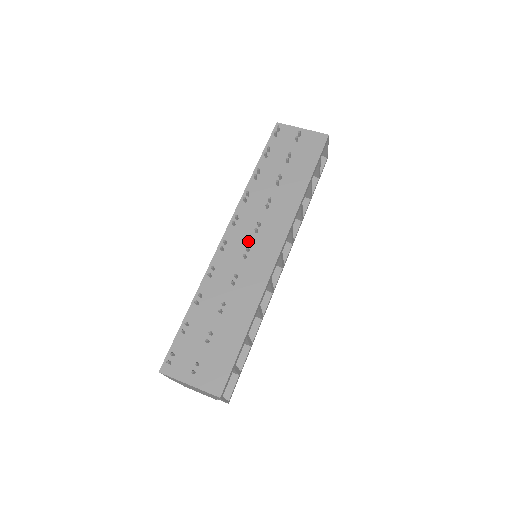
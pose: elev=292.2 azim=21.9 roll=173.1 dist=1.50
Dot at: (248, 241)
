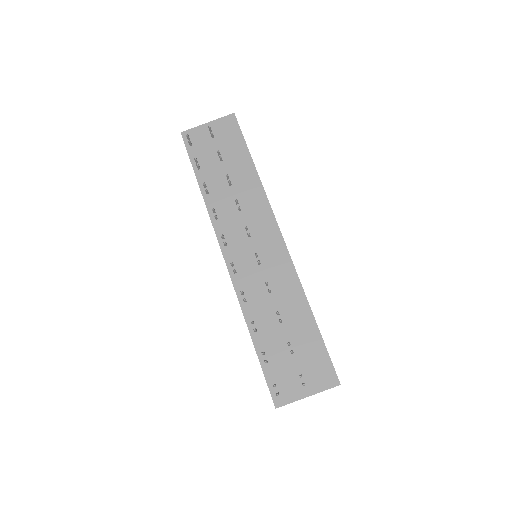
Dot at: (249, 249)
